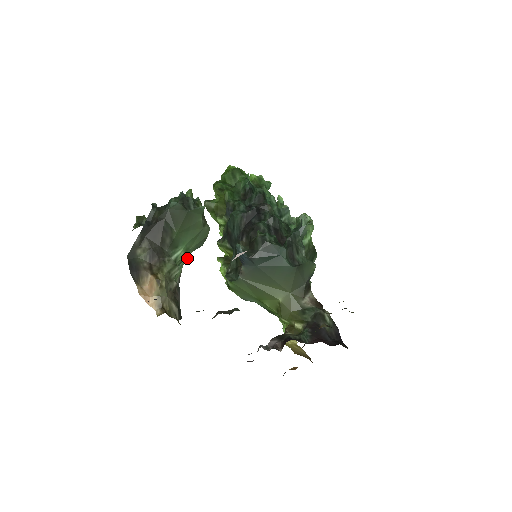
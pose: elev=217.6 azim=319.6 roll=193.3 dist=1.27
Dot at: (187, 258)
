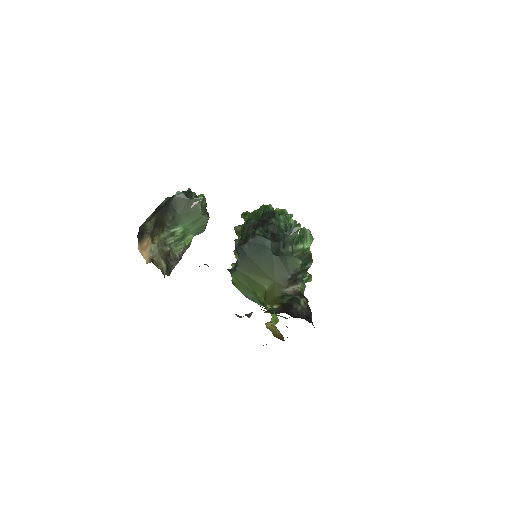
Dot at: (190, 241)
